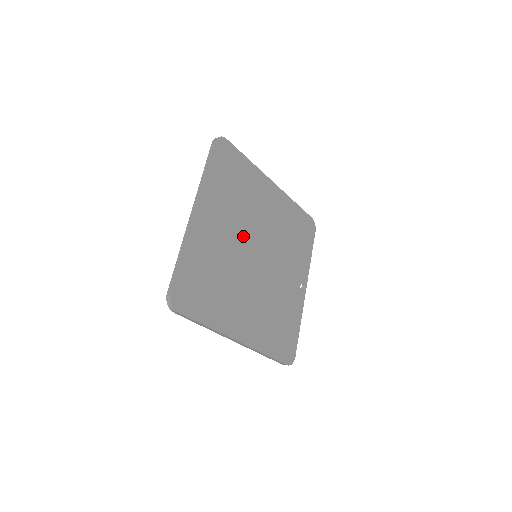
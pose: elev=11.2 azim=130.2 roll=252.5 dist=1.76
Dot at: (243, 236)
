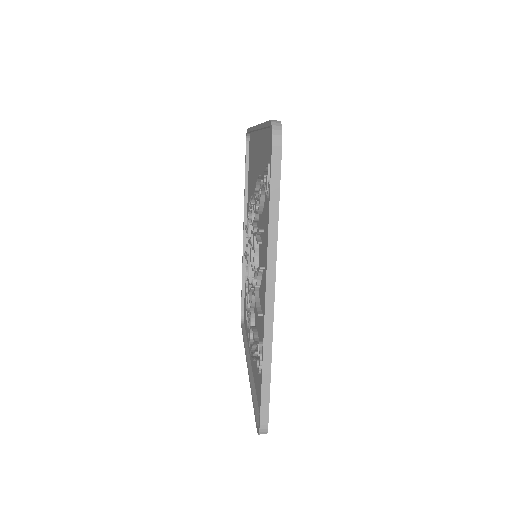
Dot at: occluded
